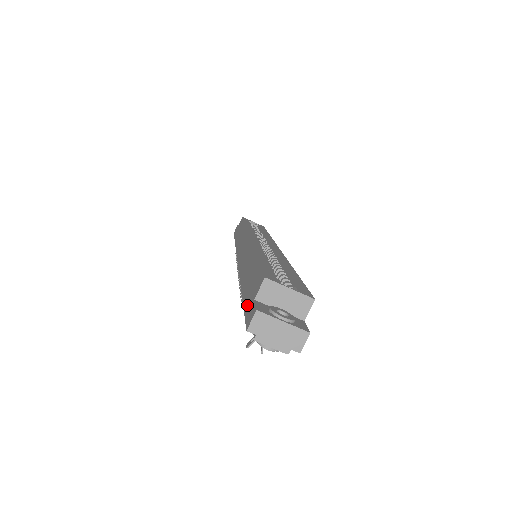
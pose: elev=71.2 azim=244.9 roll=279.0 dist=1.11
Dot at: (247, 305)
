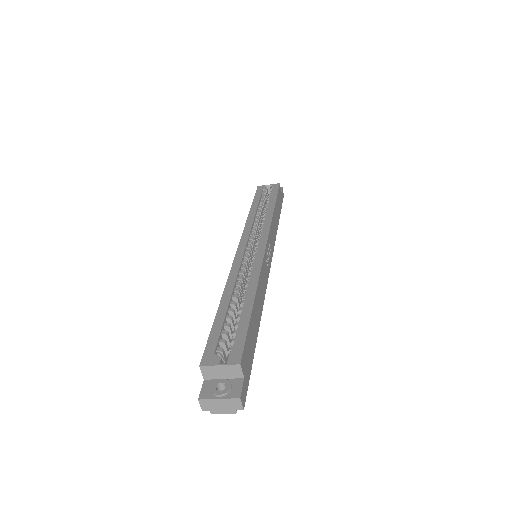
Dot at: occluded
